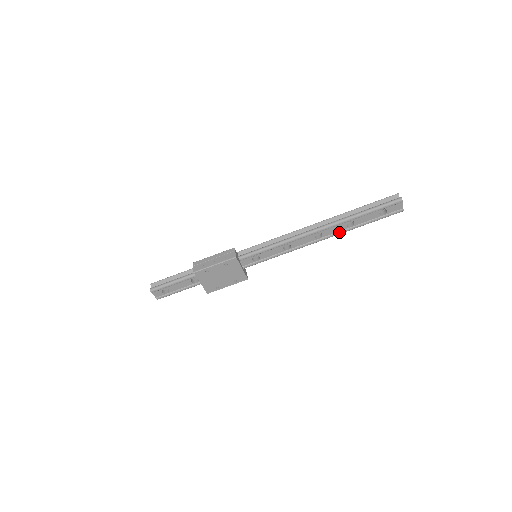
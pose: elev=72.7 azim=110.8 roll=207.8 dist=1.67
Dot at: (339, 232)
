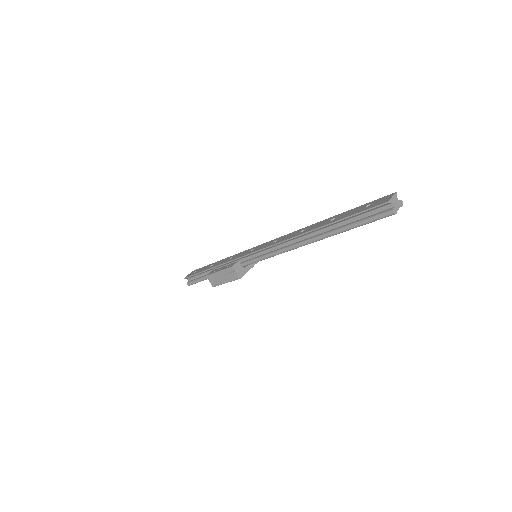
Dot at: occluded
